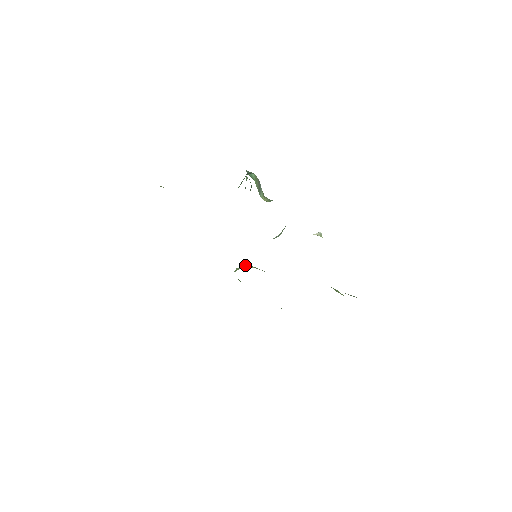
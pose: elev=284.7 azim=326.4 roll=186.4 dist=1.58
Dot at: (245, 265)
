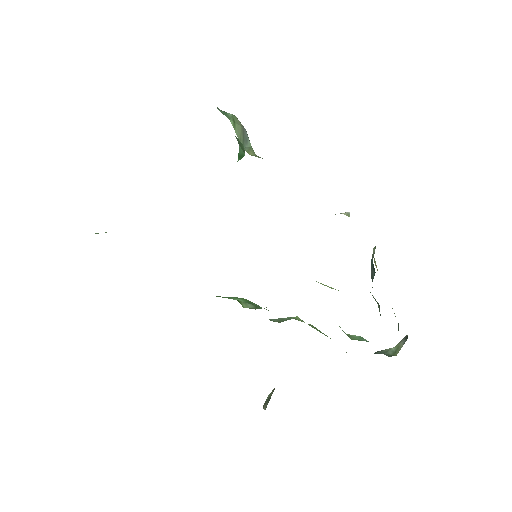
Dot at: occluded
